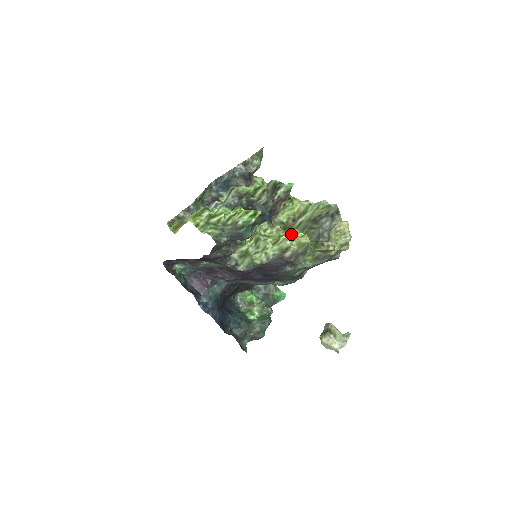
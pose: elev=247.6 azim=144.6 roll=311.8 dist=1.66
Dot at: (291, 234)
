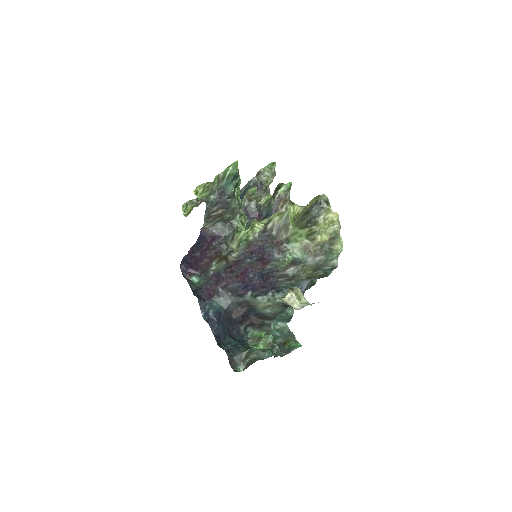
Dot at: occluded
